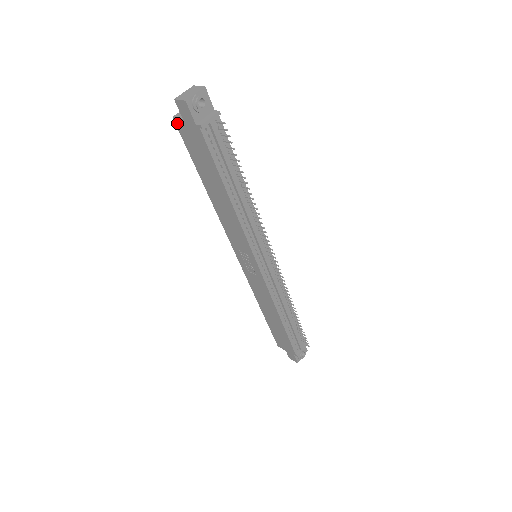
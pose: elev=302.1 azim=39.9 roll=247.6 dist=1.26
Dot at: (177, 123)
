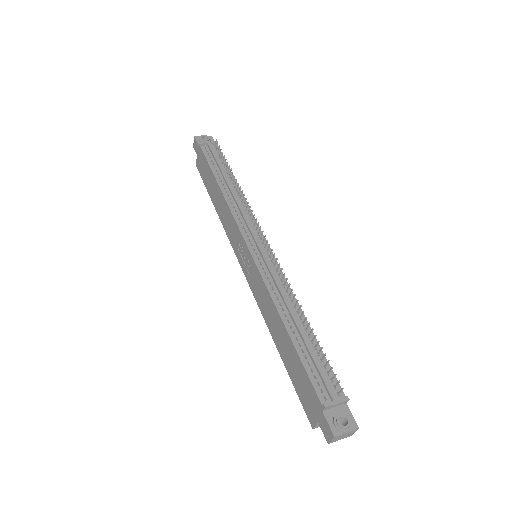
Dot at: (197, 166)
